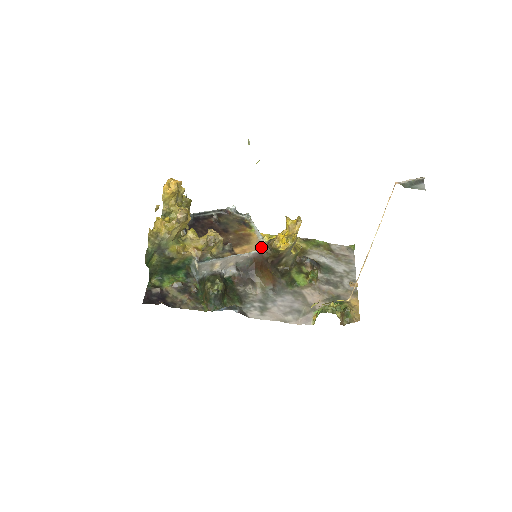
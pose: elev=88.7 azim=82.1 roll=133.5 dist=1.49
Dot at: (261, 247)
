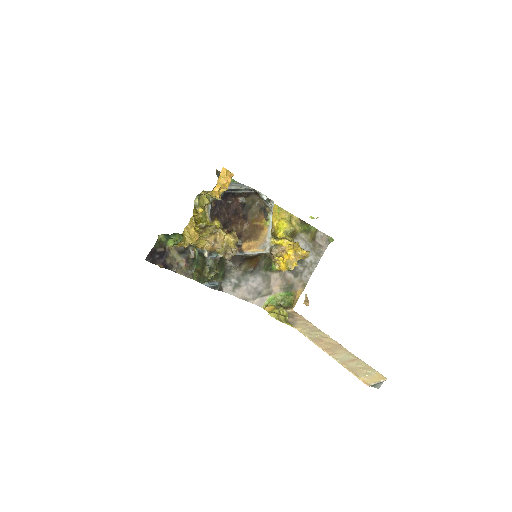
Dot at: (264, 246)
